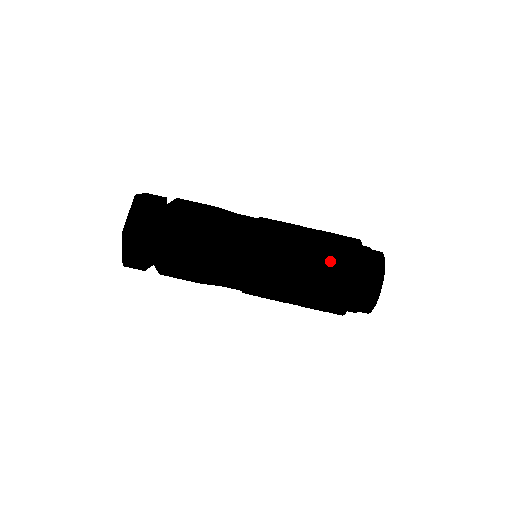
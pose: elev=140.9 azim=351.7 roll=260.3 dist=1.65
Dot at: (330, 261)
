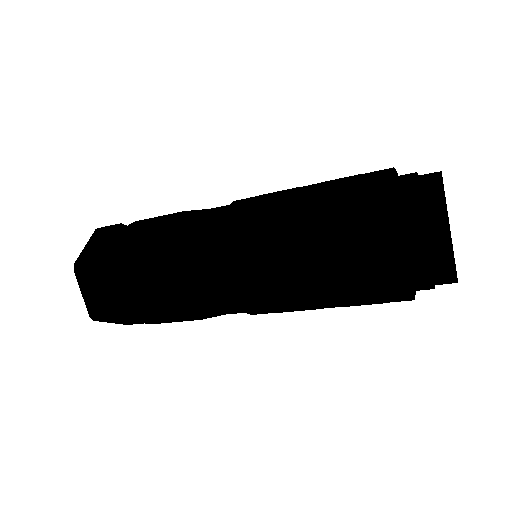
Dot at: (338, 196)
